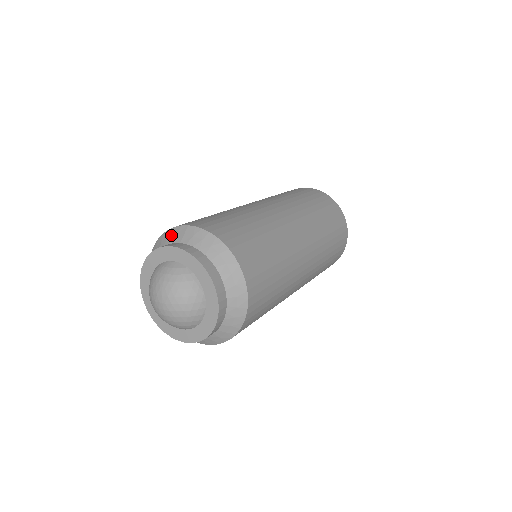
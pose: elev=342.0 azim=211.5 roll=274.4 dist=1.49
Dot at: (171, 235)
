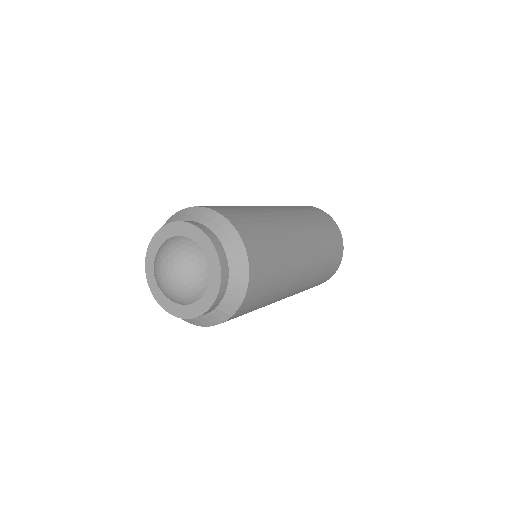
Dot at: occluded
